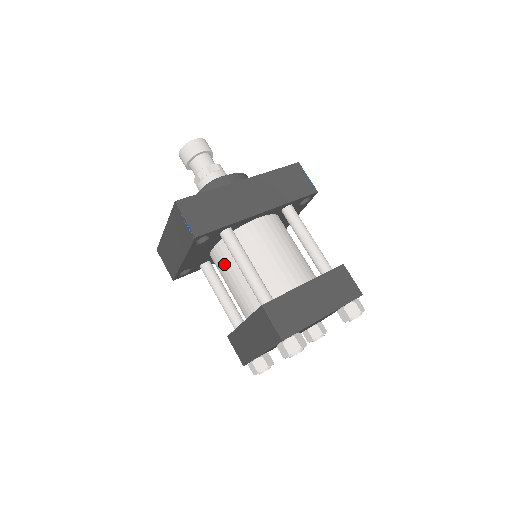
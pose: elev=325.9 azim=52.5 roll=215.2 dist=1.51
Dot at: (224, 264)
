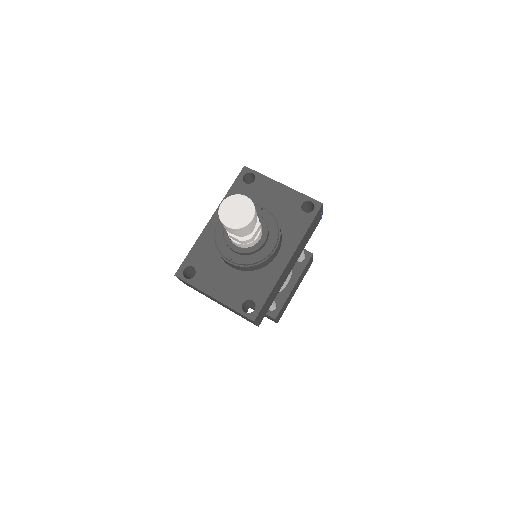
Dot at: occluded
